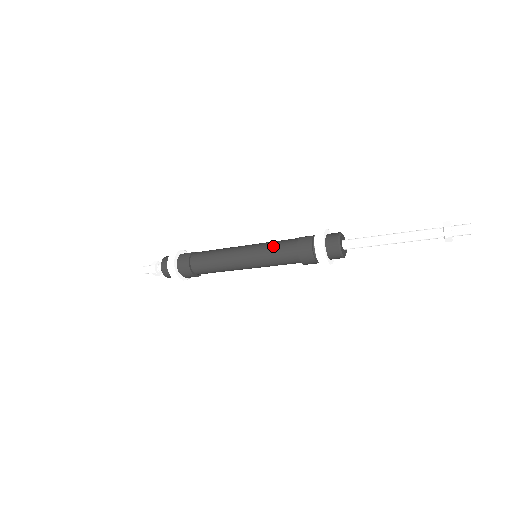
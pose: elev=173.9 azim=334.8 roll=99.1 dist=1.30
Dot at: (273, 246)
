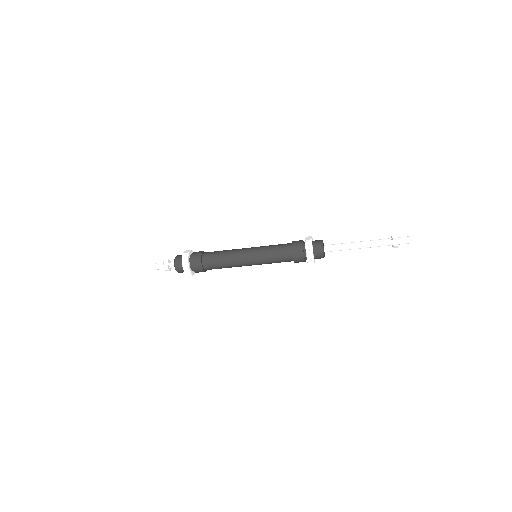
Dot at: (273, 245)
